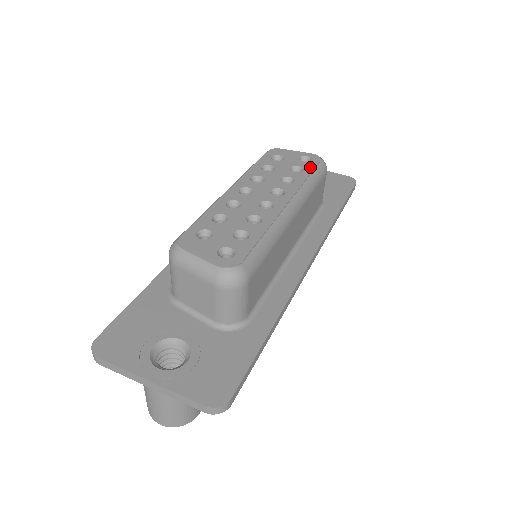
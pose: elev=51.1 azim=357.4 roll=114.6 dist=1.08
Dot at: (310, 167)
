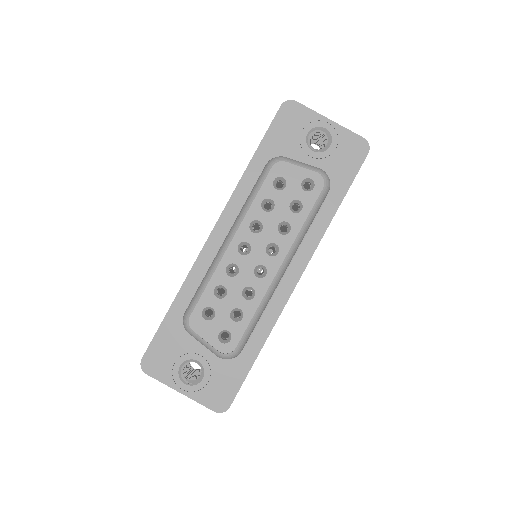
Dot at: (310, 203)
